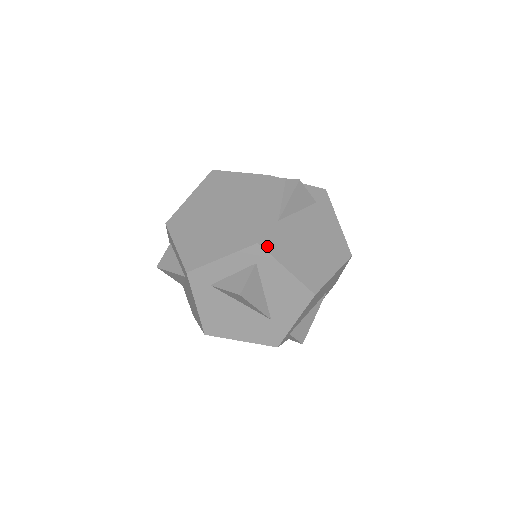
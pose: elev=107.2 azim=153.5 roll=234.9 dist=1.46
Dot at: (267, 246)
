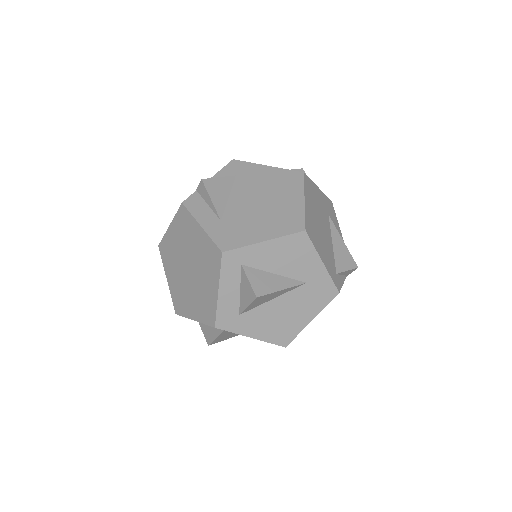
Dot at: (231, 246)
